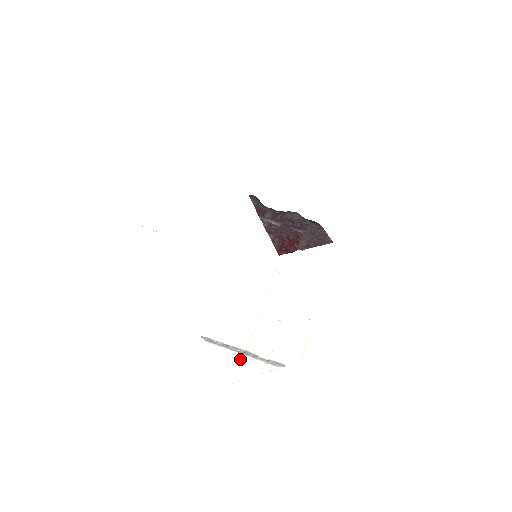
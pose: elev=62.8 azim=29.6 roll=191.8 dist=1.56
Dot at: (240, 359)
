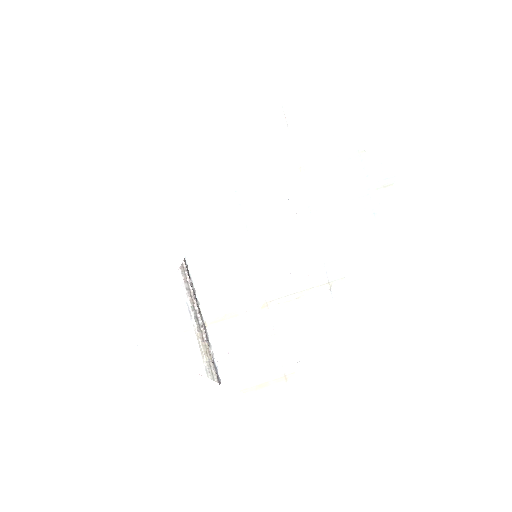
Dot at: (186, 327)
